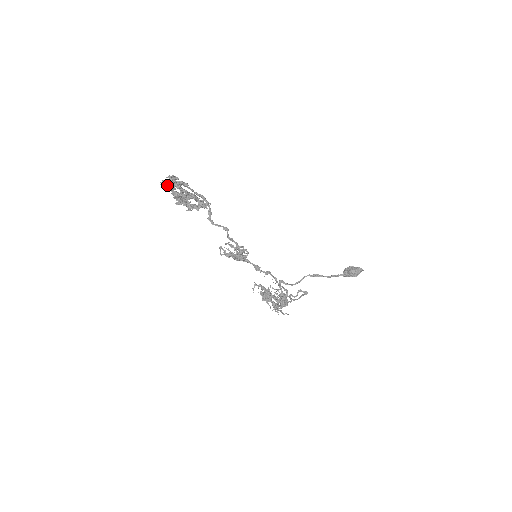
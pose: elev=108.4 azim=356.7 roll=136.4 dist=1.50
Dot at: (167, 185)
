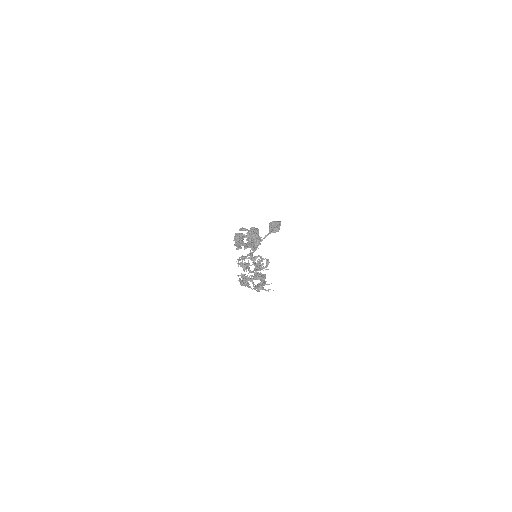
Dot at: (259, 242)
